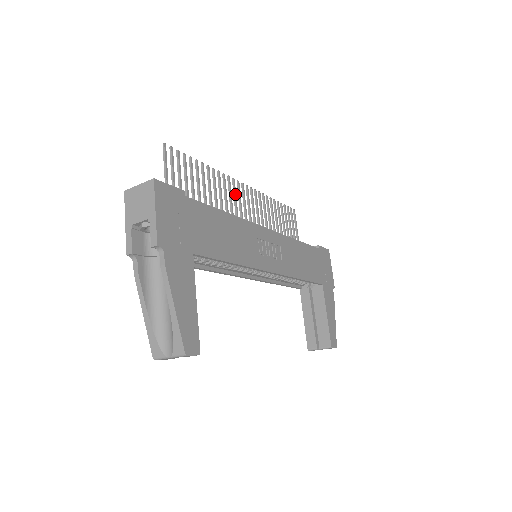
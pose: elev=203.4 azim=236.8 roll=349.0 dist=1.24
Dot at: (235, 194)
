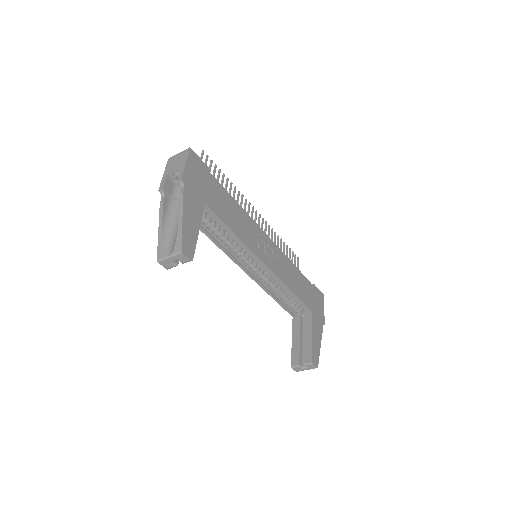
Dot at: (249, 212)
